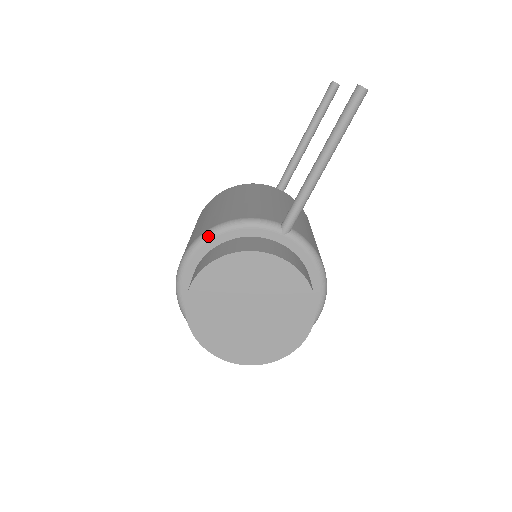
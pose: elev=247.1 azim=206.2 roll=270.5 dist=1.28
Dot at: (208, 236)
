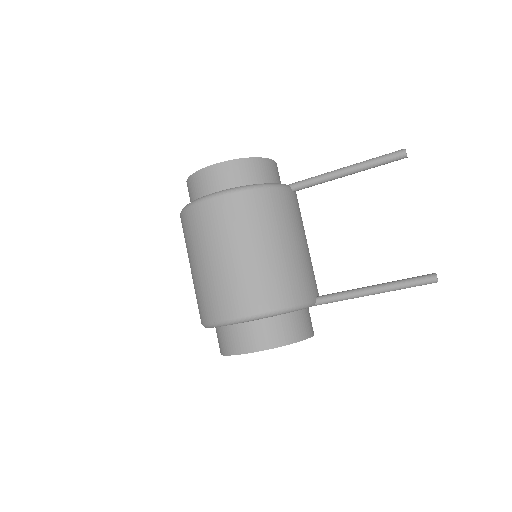
Dot at: (269, 316)
